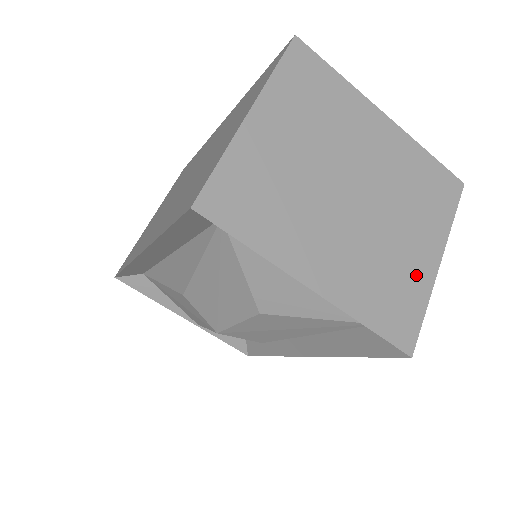
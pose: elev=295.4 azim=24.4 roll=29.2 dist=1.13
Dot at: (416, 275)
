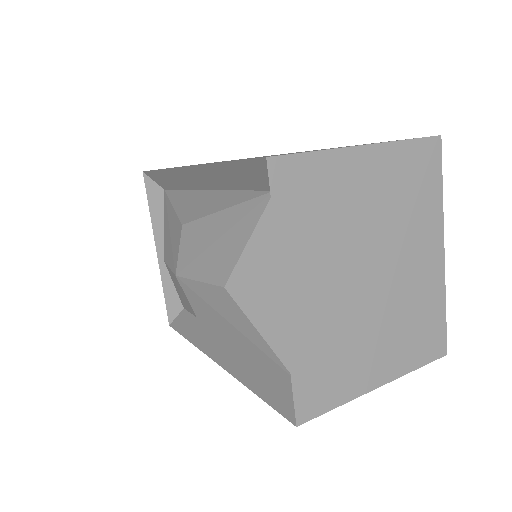
Dot at: (357, 375)
